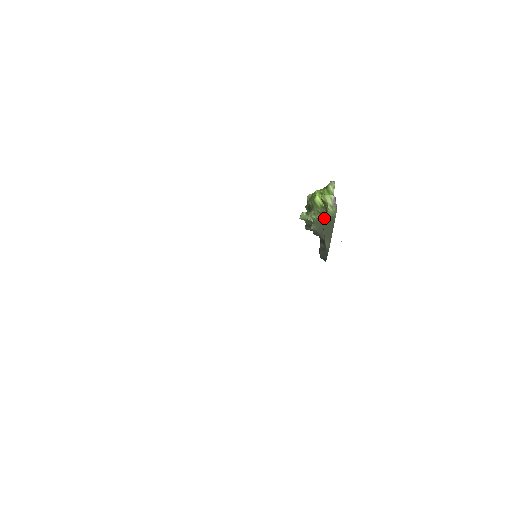
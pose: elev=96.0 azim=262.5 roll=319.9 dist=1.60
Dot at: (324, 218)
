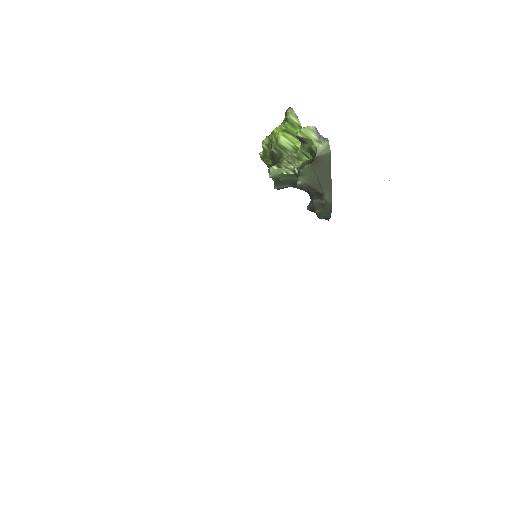
Dot at: (314, 162)
